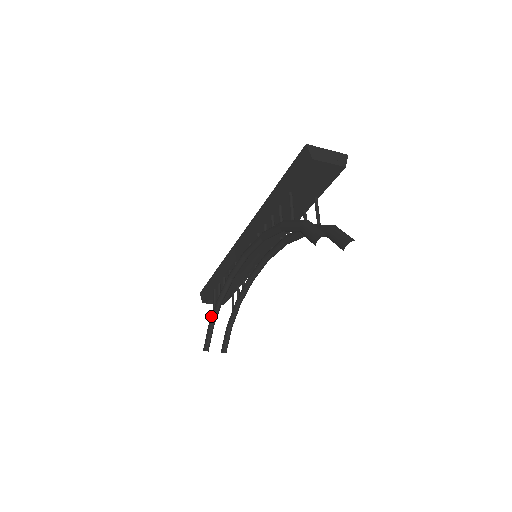
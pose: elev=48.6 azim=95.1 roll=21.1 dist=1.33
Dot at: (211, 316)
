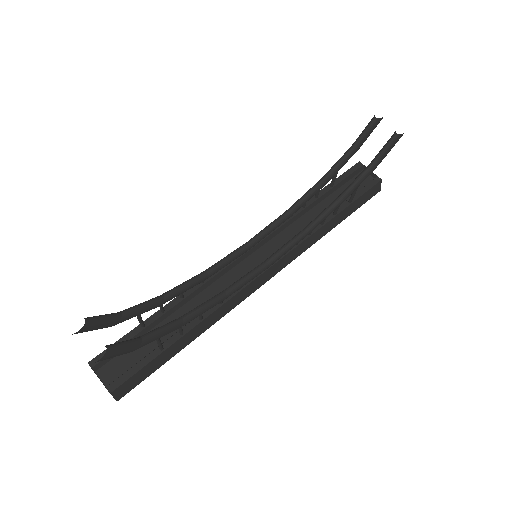
Dot at: occluded
